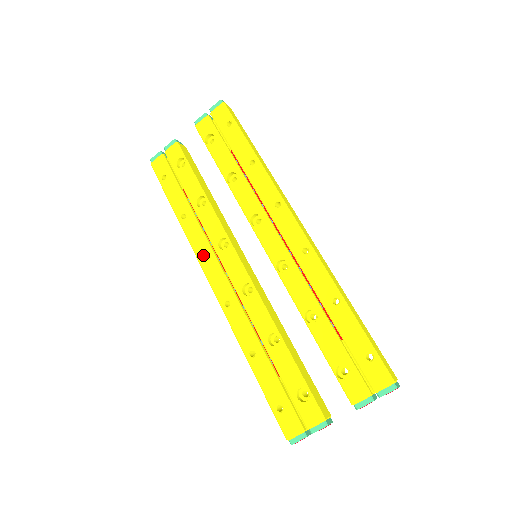
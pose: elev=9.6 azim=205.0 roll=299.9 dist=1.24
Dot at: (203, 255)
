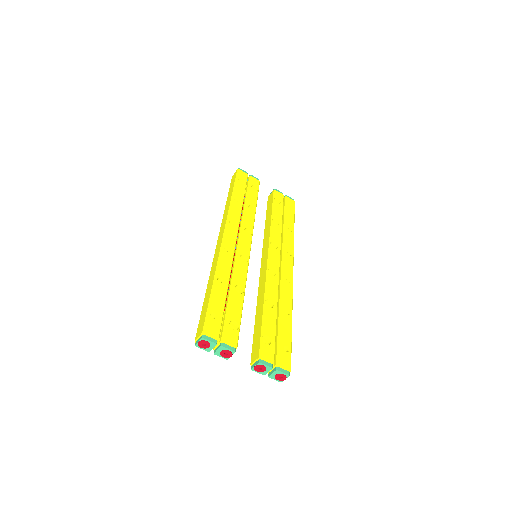
Dot at: (232, 222)
